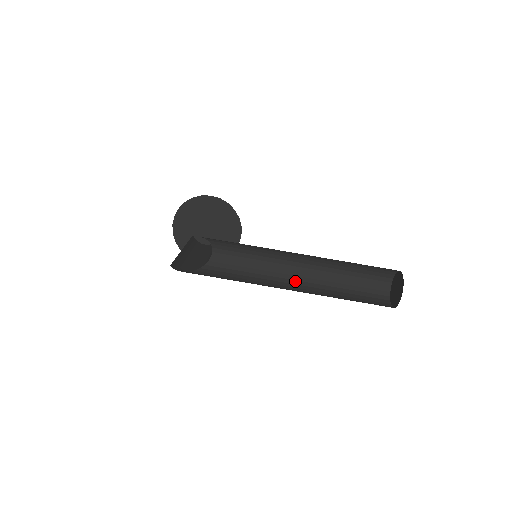
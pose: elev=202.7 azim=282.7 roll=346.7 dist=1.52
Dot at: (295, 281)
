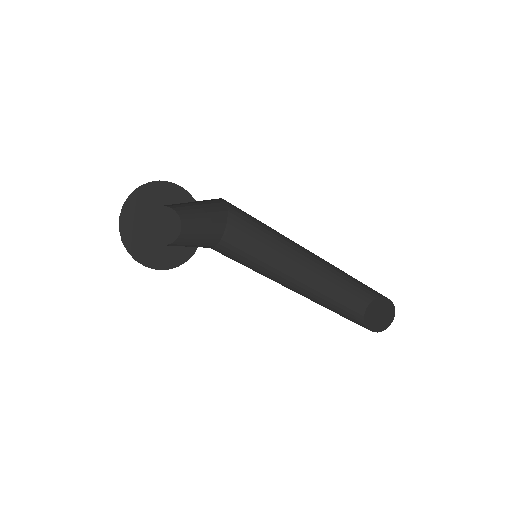
Dot at: (298, 290)
